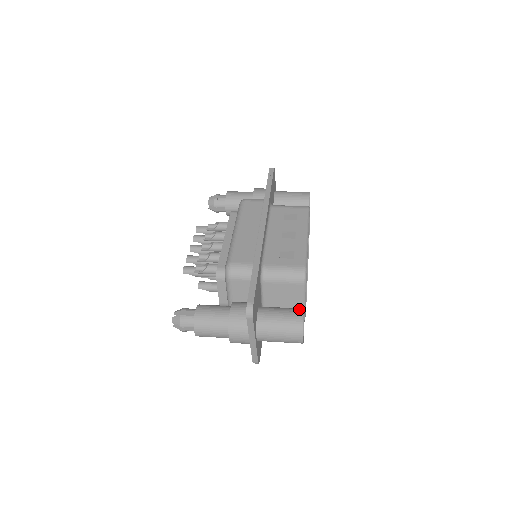
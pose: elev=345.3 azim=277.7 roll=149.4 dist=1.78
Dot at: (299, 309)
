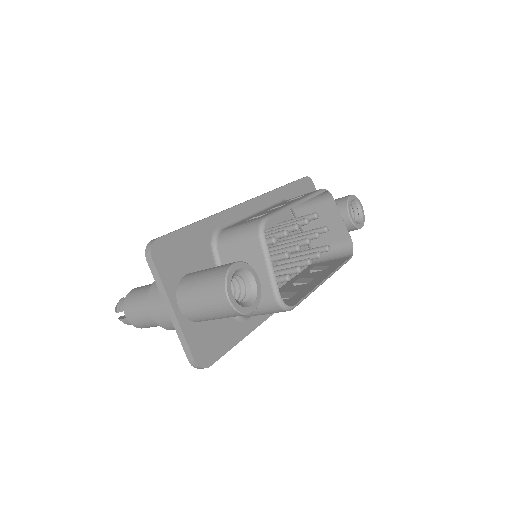
Dot at: occluded
